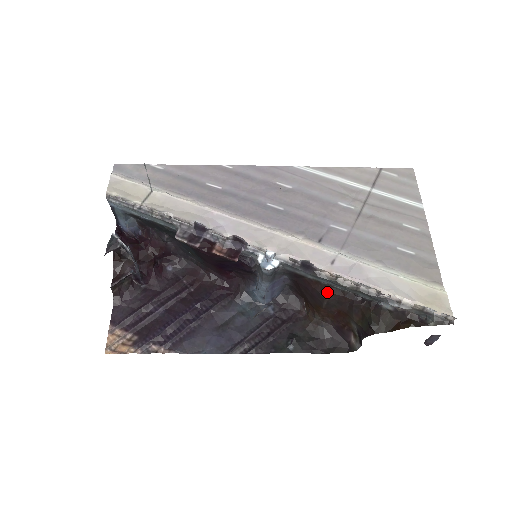
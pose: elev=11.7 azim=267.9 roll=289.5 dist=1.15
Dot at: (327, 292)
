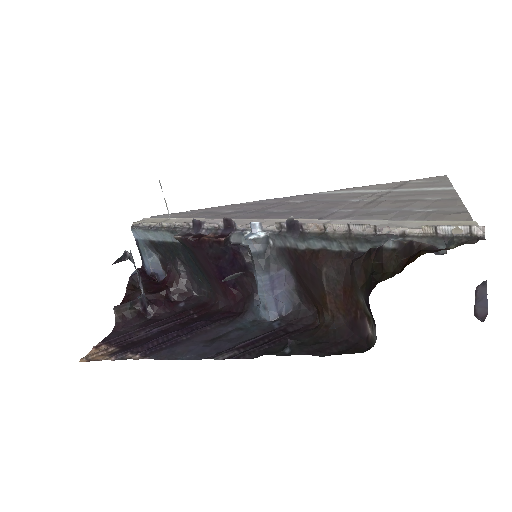
Dot at: (322, 259)
